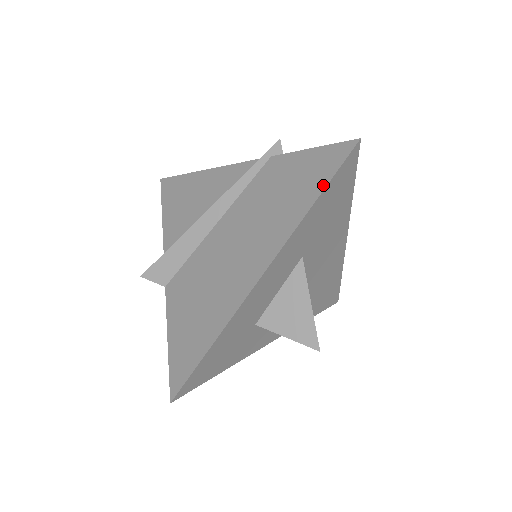
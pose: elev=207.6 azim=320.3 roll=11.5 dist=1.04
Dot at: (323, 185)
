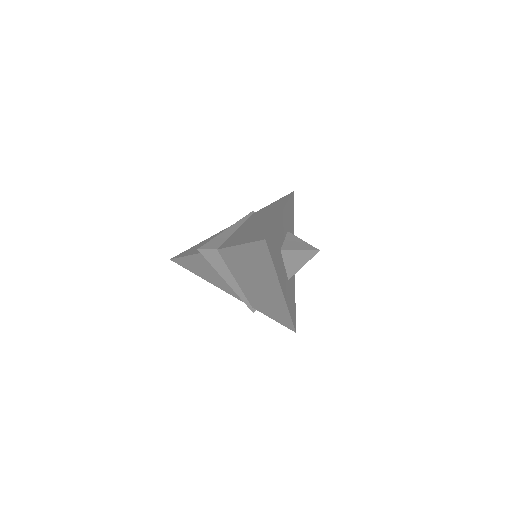
Dot at: (288, 198)
